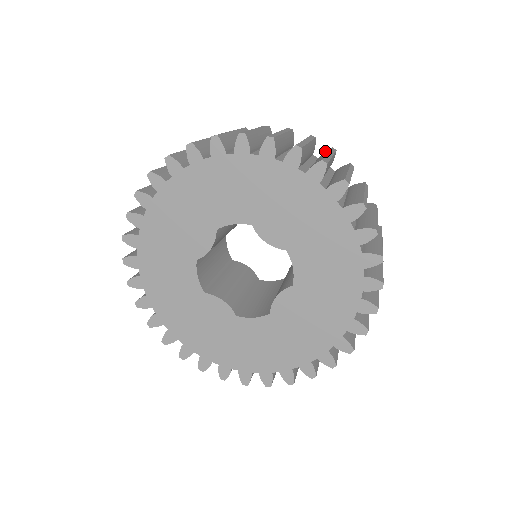
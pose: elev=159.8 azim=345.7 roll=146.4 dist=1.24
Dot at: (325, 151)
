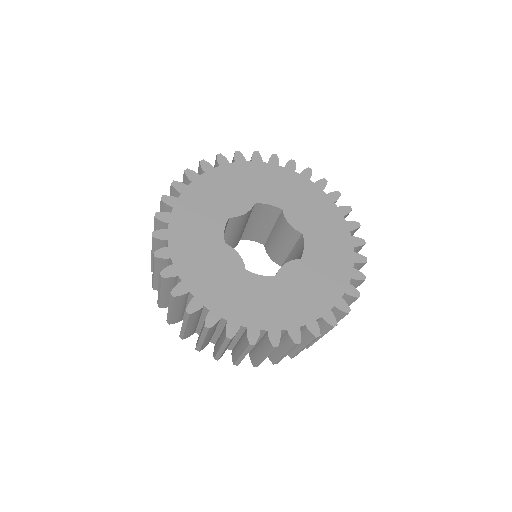
Dot at: occluded
